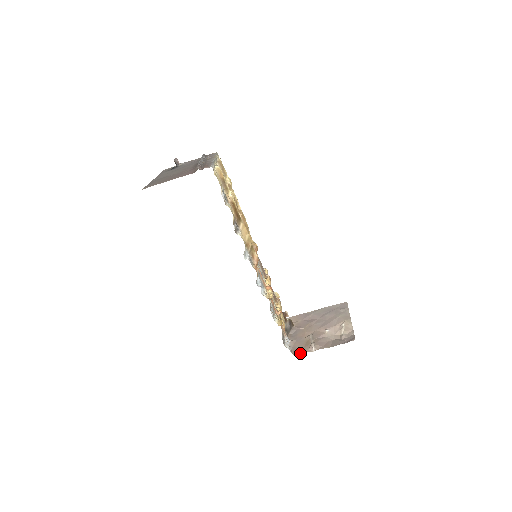
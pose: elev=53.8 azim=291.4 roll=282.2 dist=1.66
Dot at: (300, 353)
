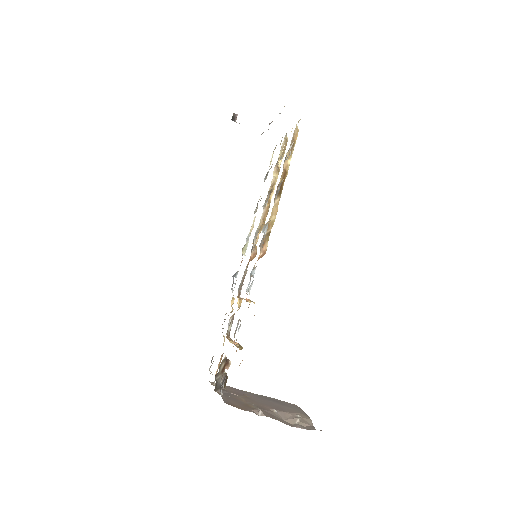
Dot at: (239, 408)
